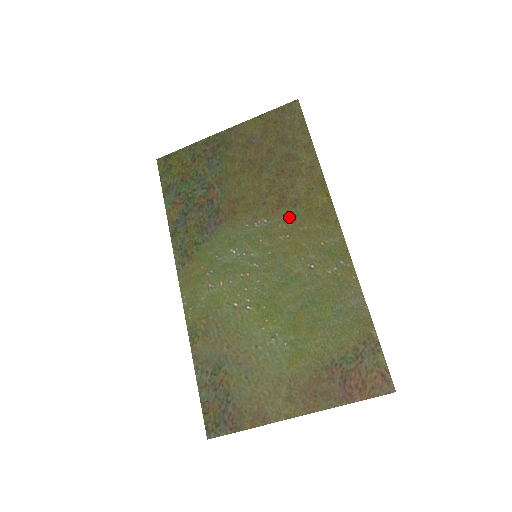
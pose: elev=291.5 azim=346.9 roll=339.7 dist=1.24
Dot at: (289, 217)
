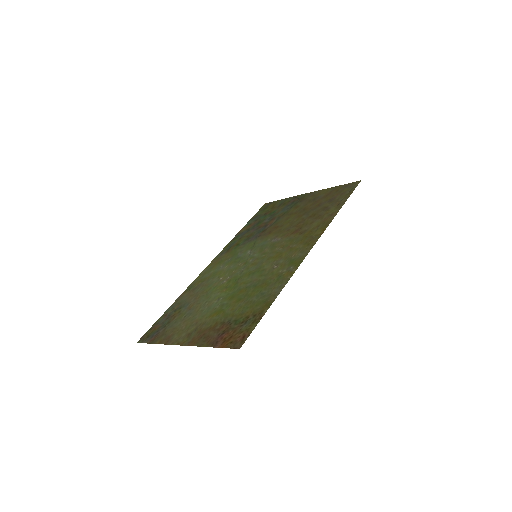
Dot at: (292, 239)
